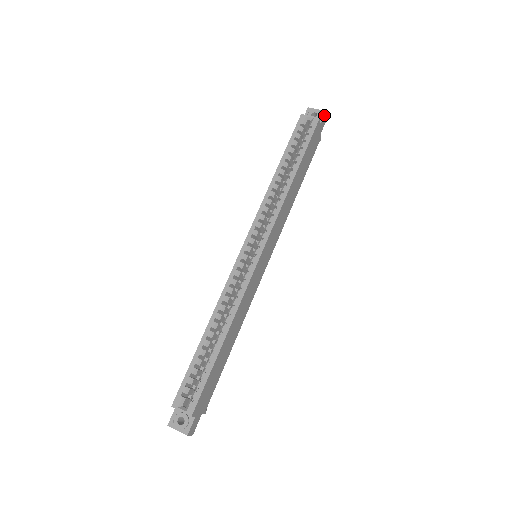
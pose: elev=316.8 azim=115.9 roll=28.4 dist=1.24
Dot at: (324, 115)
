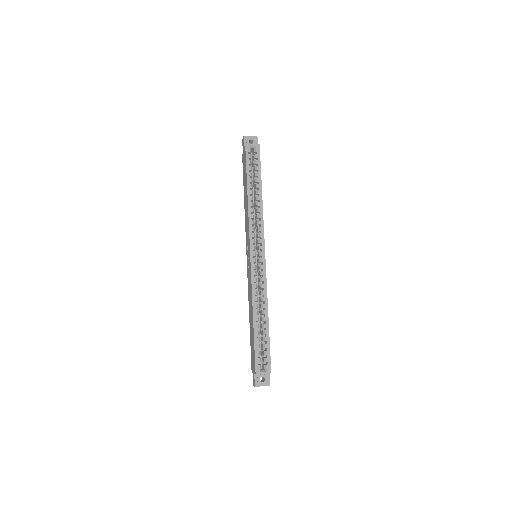
Dot at: (257, 140)
